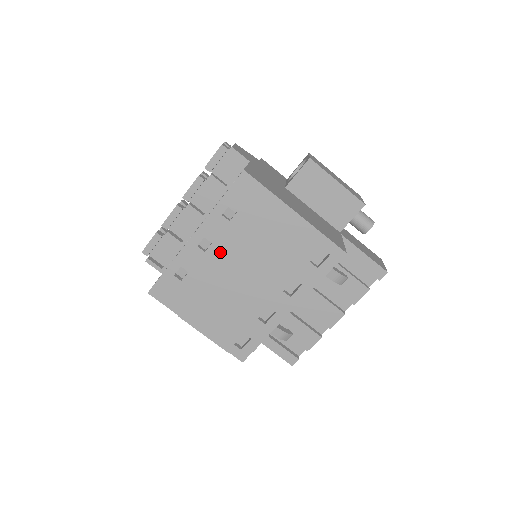
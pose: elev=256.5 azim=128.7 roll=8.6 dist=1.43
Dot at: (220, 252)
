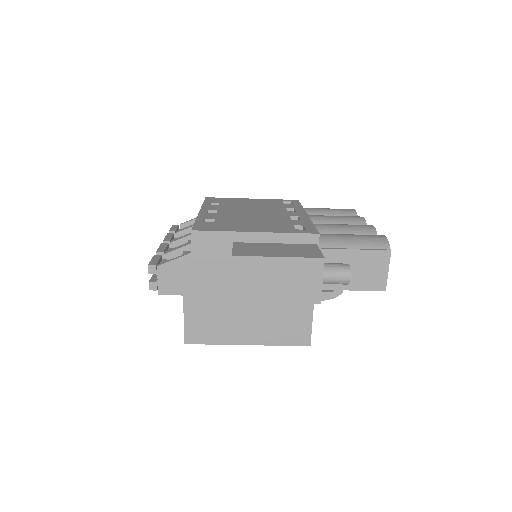
Dot at: occluded
